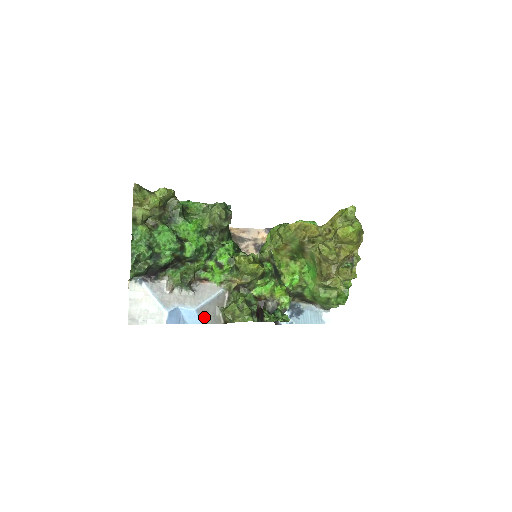
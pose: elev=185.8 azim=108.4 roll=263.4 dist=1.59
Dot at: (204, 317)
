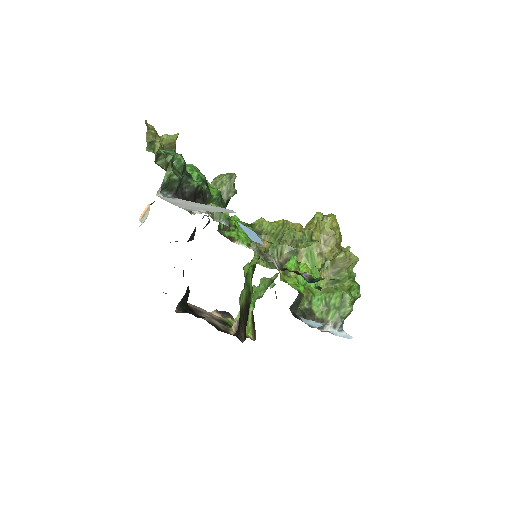
Dot at: occluded
